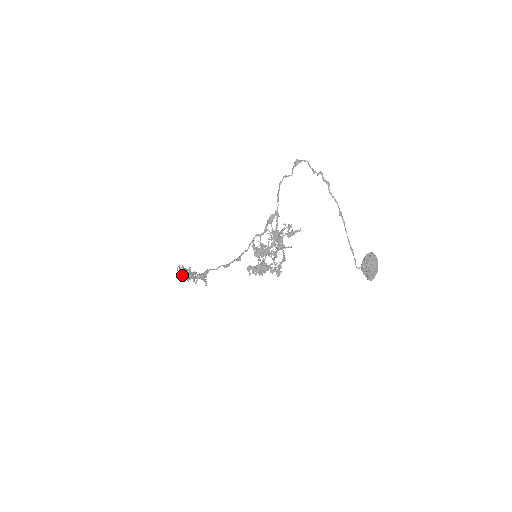
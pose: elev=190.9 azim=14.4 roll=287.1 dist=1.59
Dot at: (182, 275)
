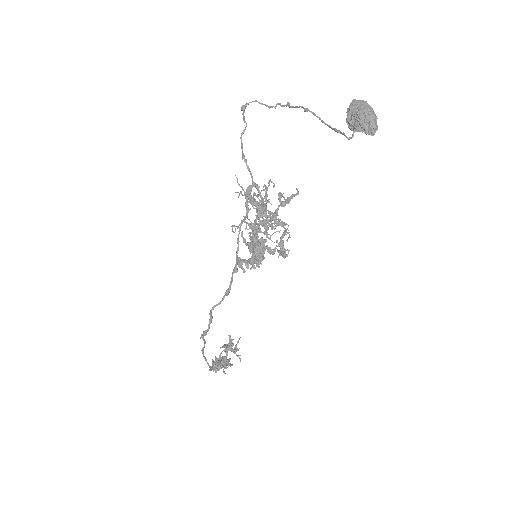
Dot at: (213, 365)
